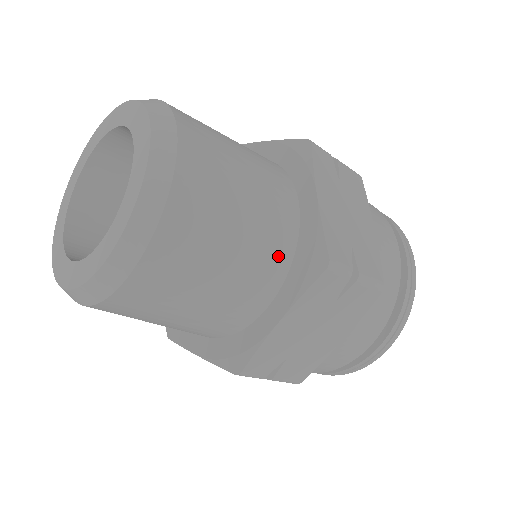
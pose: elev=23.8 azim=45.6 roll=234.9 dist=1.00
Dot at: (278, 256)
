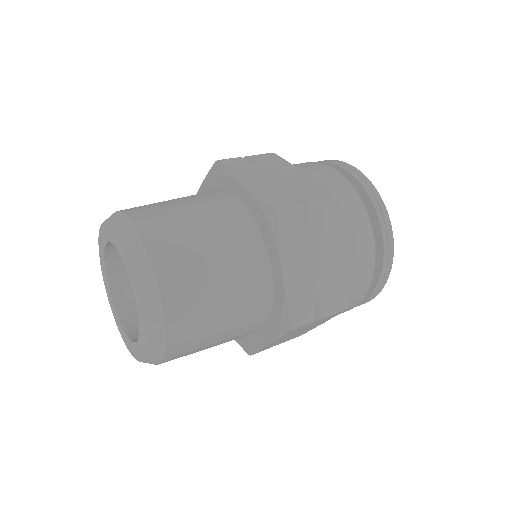
Dot at: occluded
